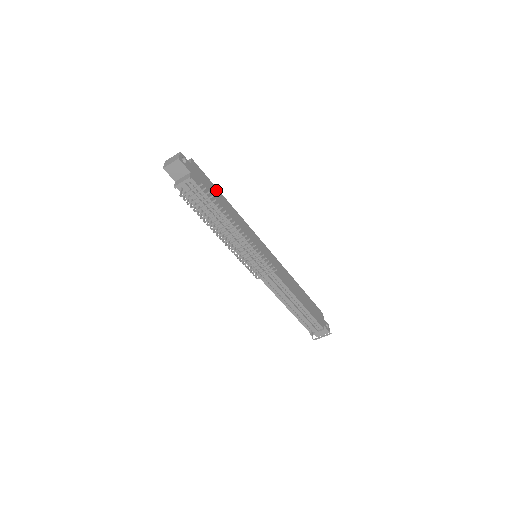
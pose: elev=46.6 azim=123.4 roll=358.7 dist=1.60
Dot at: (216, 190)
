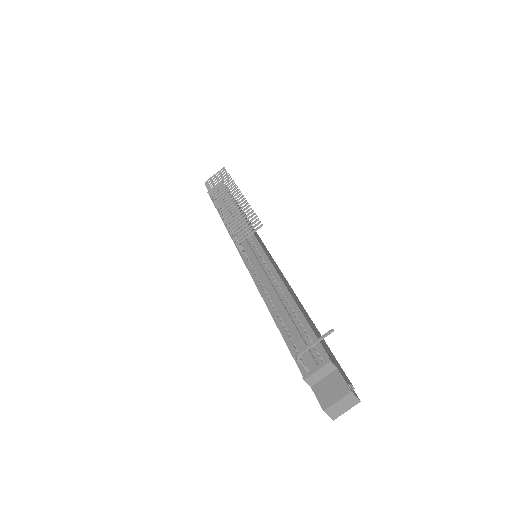
Dot at: occluded
